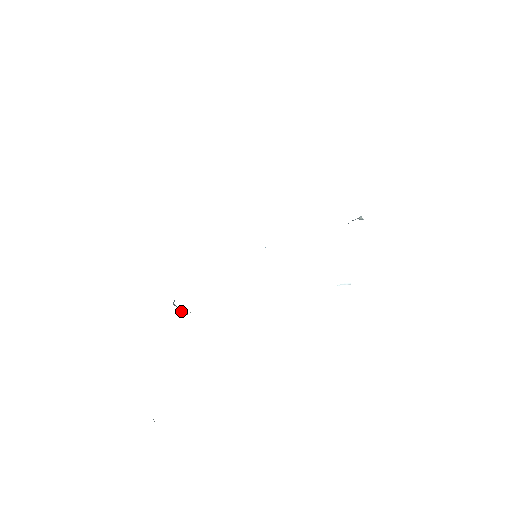
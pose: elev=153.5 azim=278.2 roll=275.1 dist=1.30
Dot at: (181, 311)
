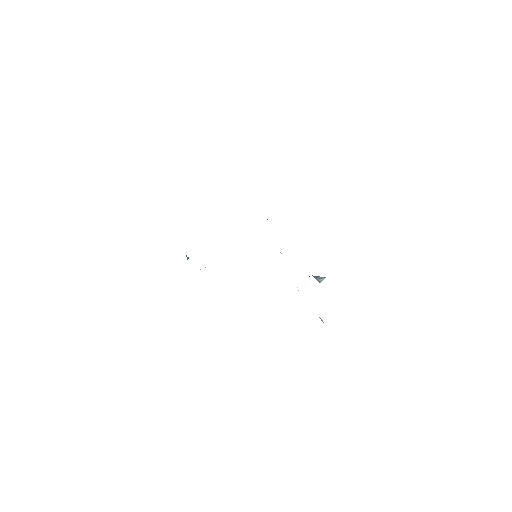
Dot at: occluded
